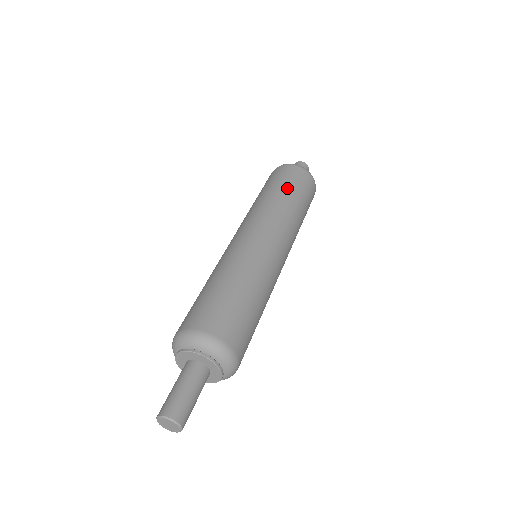
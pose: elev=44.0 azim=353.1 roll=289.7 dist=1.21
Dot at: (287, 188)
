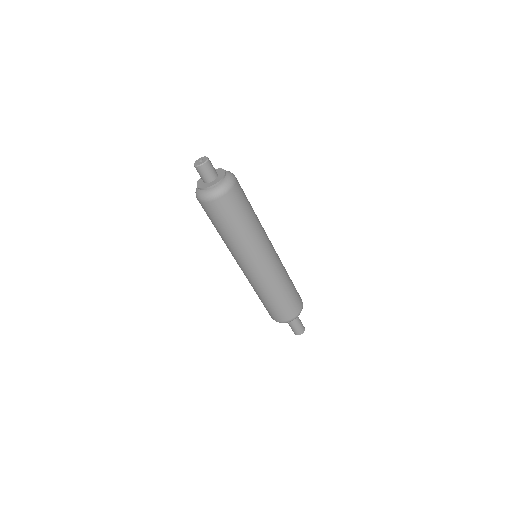
Dot at: (247, 216)
